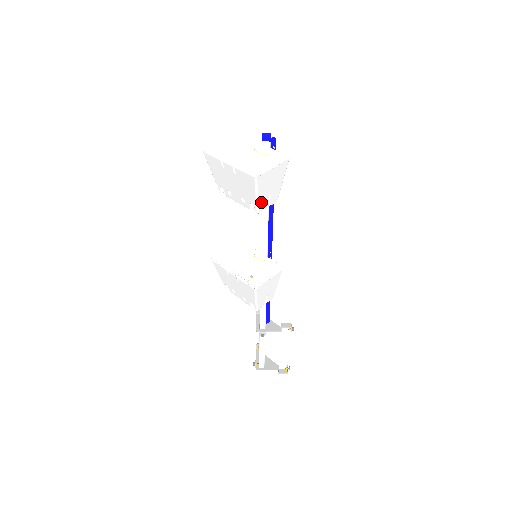
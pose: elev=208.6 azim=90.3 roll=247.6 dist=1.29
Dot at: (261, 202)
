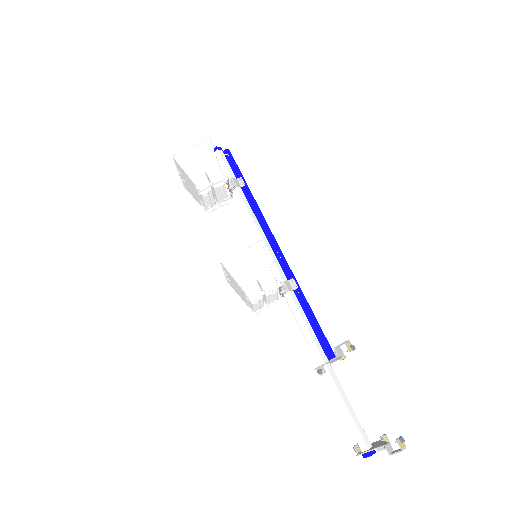
Dot at: (197, 179)
